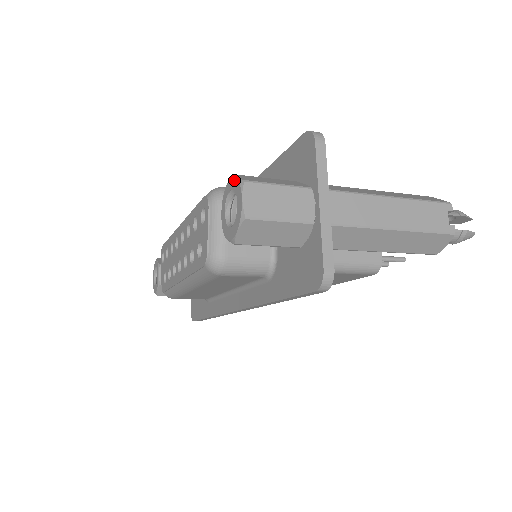
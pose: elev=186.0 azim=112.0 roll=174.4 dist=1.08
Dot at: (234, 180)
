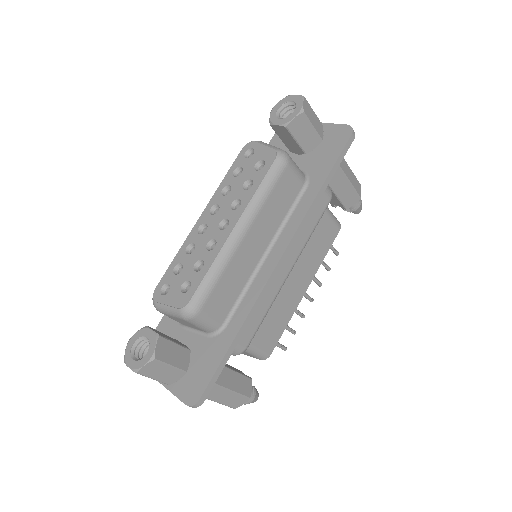
Dot at: (279, 103)
